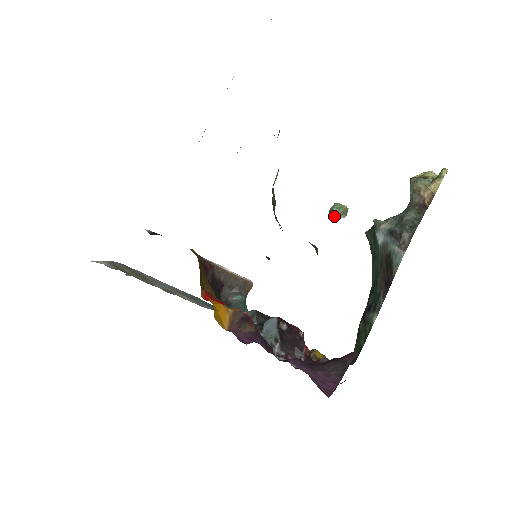
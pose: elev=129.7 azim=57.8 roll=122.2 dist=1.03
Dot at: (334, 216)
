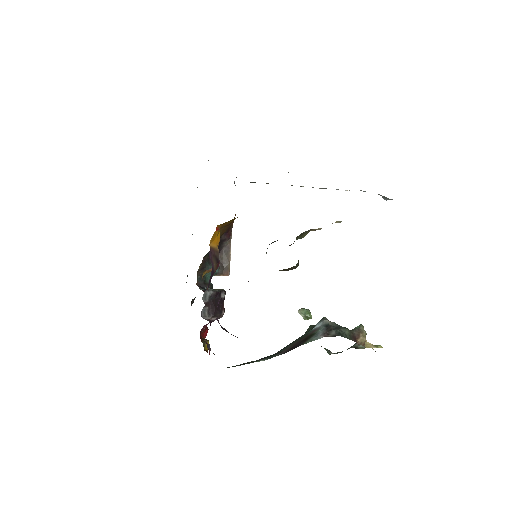
Dot at: (301, 312)
